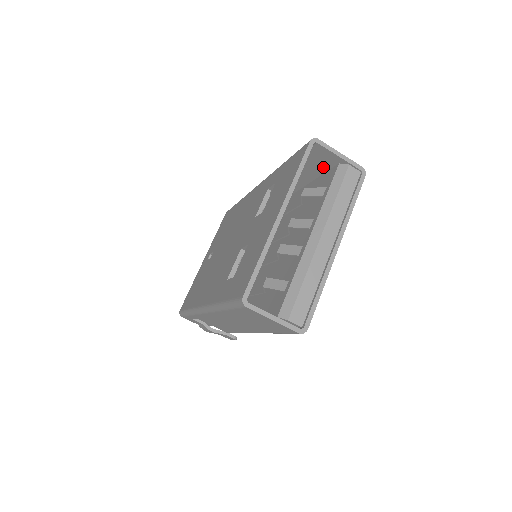
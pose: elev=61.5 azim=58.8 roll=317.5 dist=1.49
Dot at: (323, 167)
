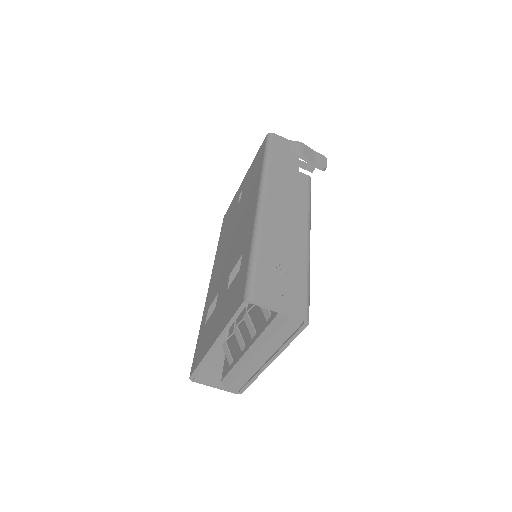
Dot at: (279, 286)
